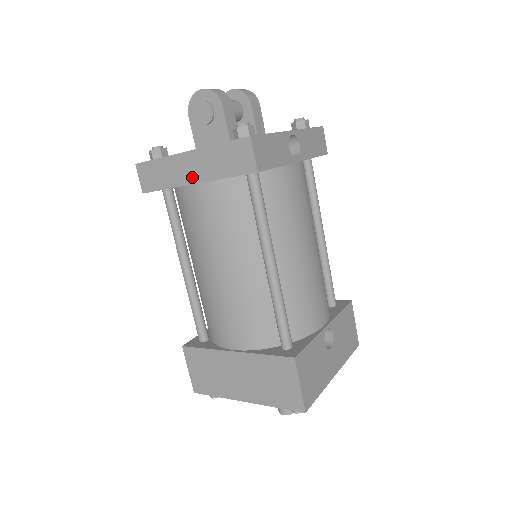
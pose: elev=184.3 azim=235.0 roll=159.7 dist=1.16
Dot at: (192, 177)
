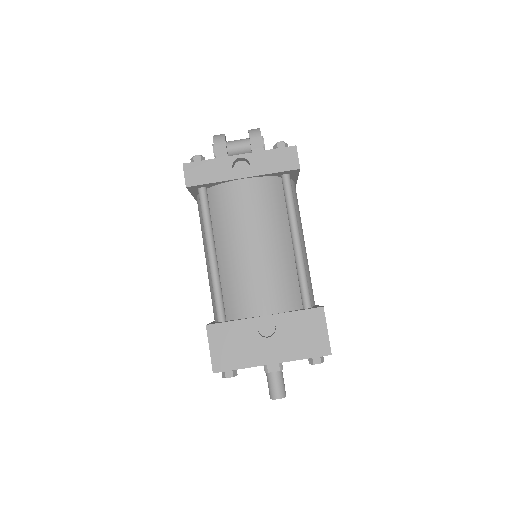
Dot at: occluded
